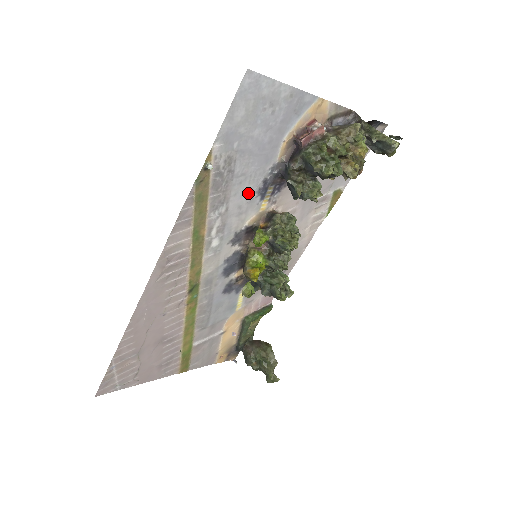
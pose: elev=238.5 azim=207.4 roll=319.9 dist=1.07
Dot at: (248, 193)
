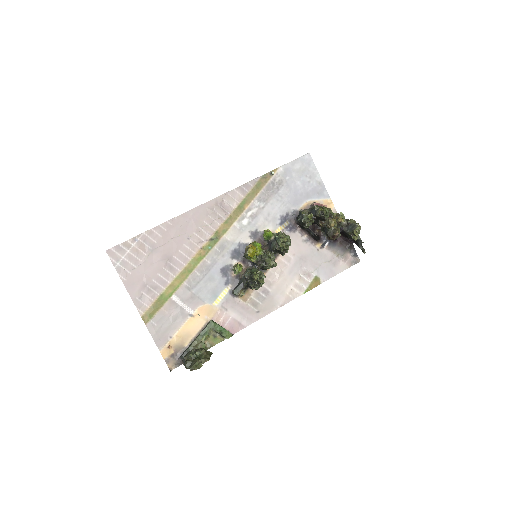
Dot at: (277, 211)
